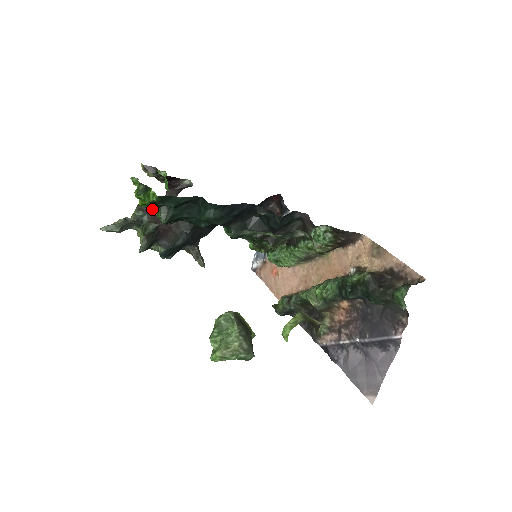
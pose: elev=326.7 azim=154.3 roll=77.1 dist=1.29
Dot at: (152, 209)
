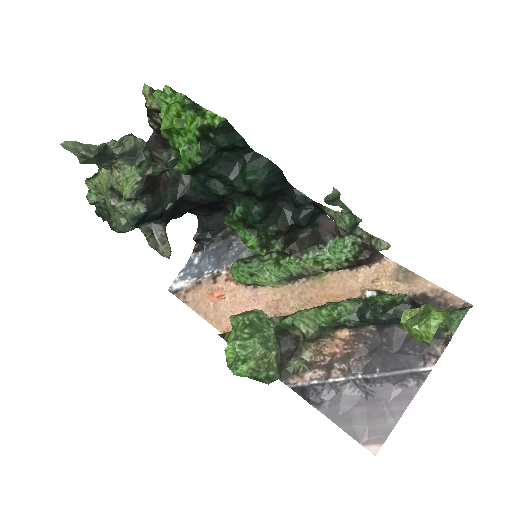
Dot at: occluded
